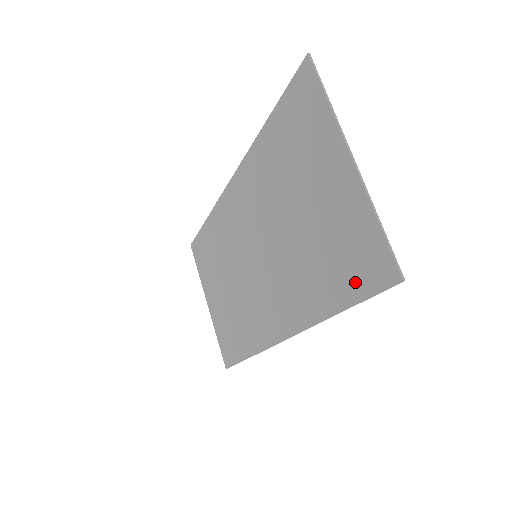
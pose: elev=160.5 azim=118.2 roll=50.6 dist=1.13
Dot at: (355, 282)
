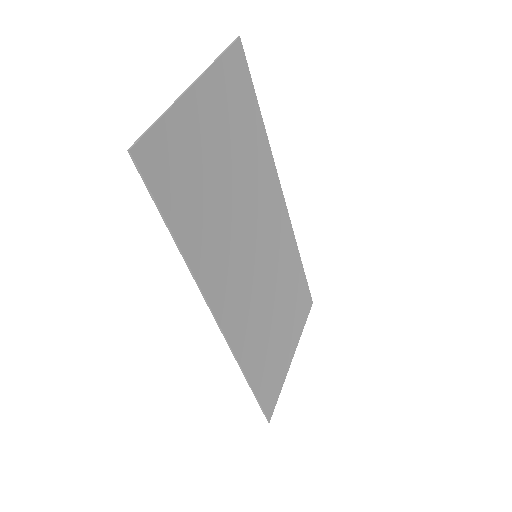
Dot at: (166, 193)
